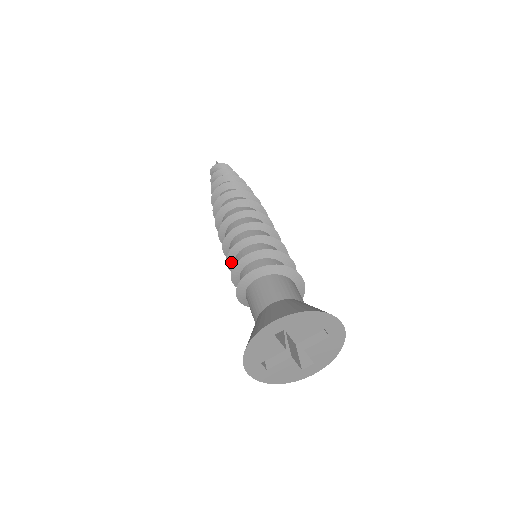
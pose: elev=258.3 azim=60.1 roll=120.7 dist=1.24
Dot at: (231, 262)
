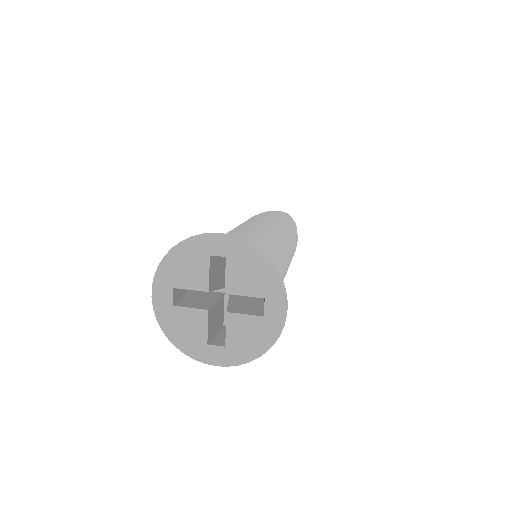
Dot at: occluded
